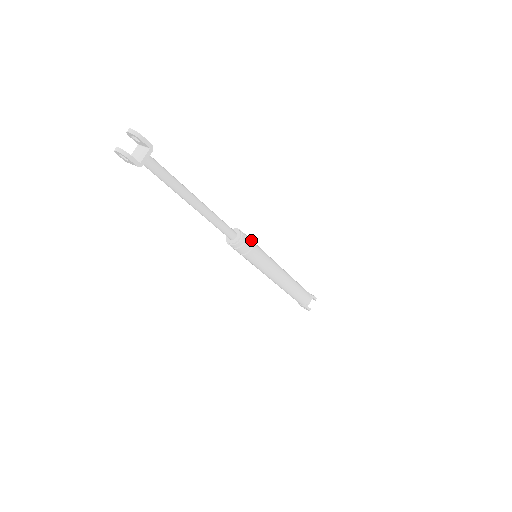
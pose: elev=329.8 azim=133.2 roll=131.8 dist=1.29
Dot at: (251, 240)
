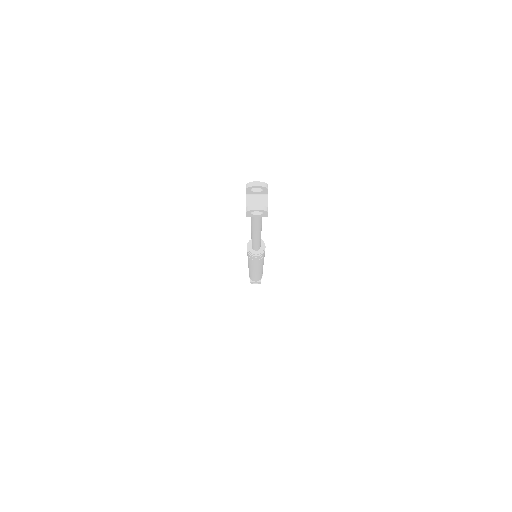
Dot at: occluded
